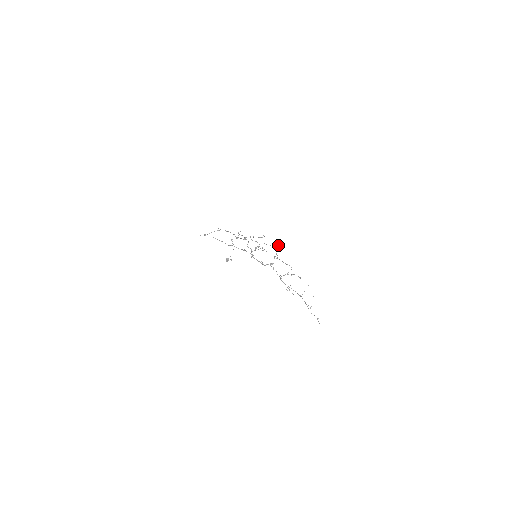
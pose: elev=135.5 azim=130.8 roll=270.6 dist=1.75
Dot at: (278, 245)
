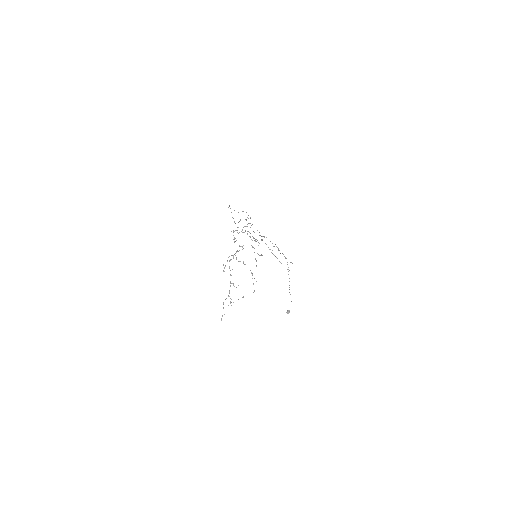
Dot at: (288, 269)
